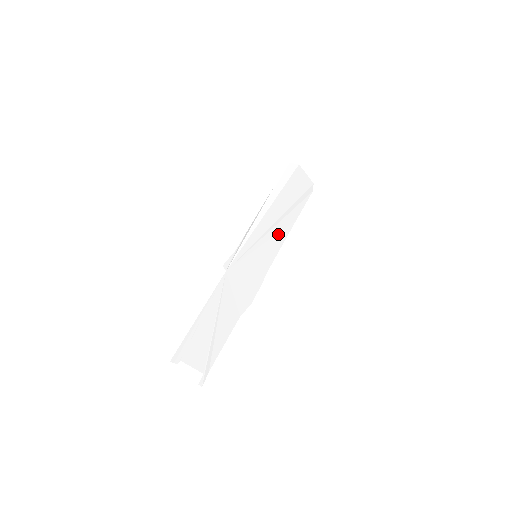
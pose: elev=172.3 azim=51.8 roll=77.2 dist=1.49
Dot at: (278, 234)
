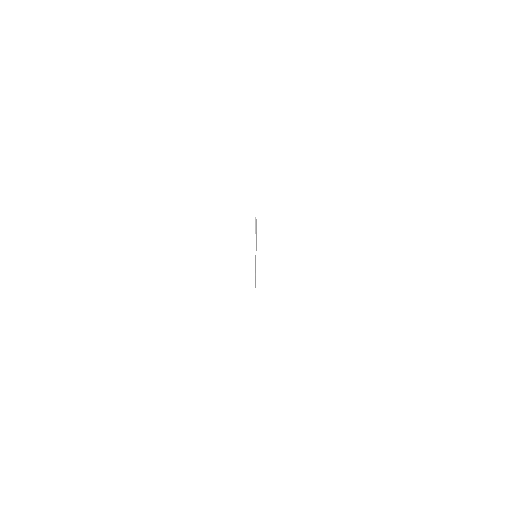
Dot at: occluded
